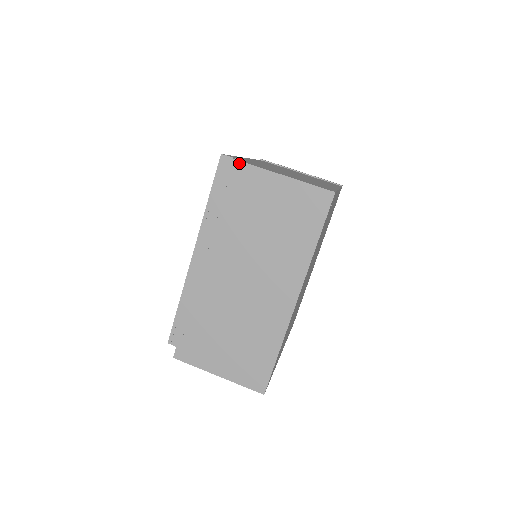
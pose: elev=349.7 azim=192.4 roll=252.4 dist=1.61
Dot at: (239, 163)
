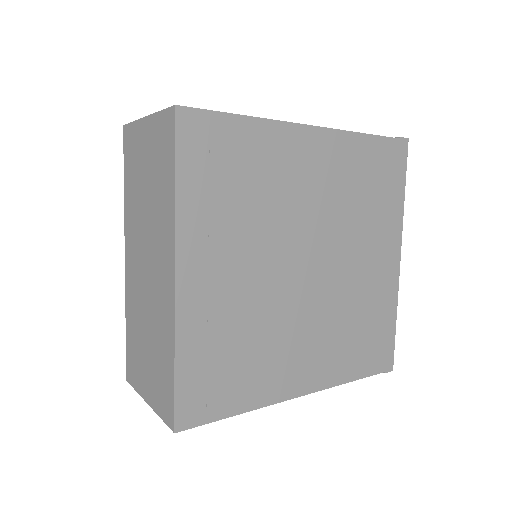
Dot at: (127, 127)
